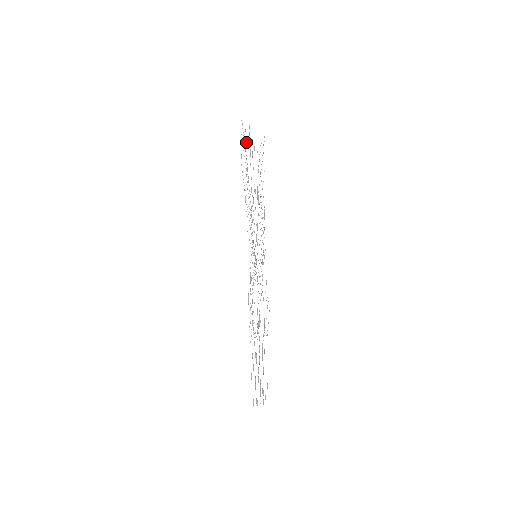
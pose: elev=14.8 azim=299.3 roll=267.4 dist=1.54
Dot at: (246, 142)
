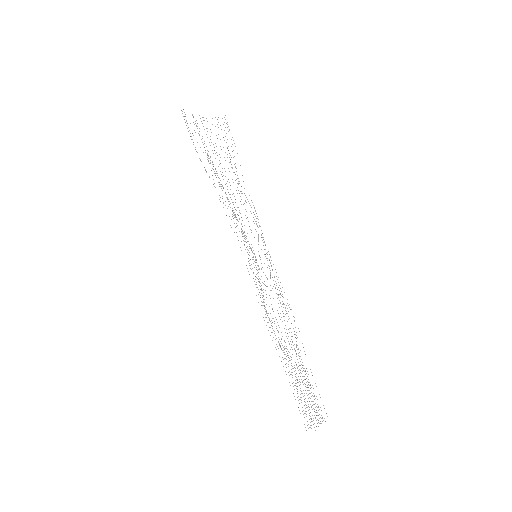
Dot at: occluded
